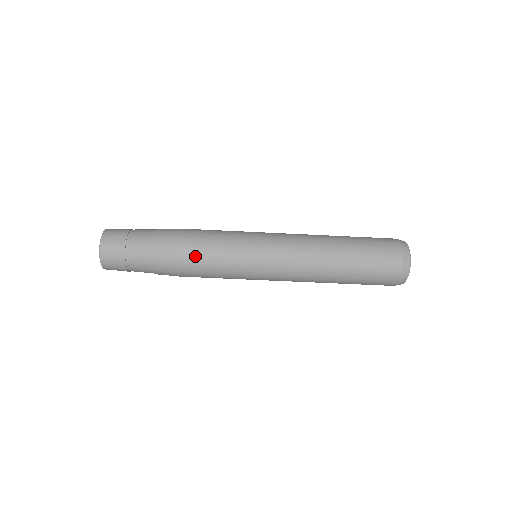
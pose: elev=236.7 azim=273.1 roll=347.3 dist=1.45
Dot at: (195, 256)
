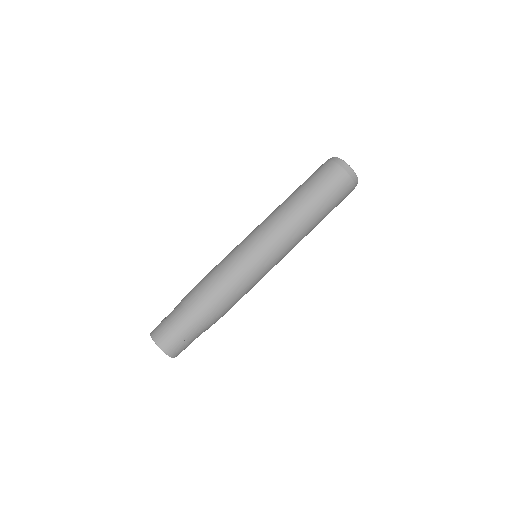
Dot at: (214, 286)
